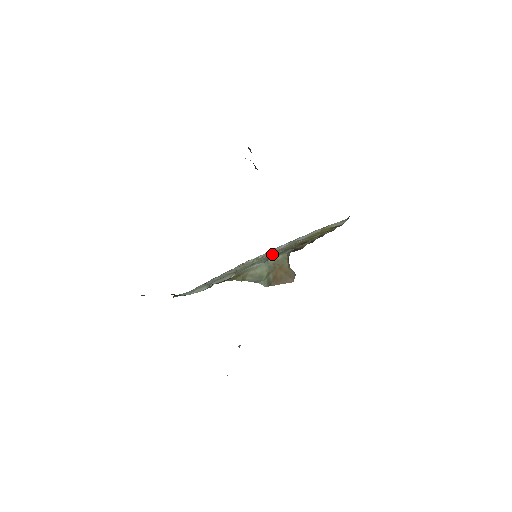
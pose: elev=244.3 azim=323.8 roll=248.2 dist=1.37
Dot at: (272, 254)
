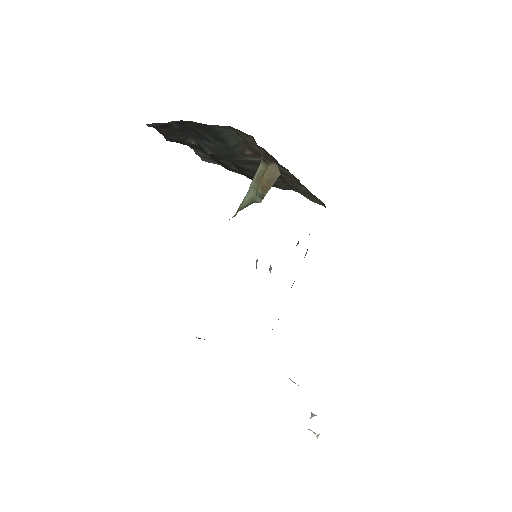
Dot at: occluded
